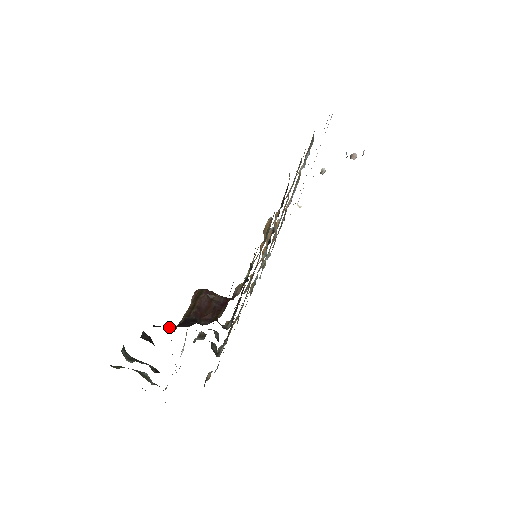
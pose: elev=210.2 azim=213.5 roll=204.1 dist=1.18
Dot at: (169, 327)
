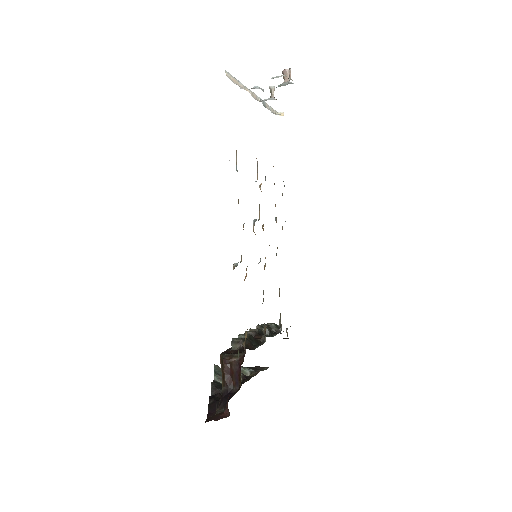
Dot at: (216, 403)
